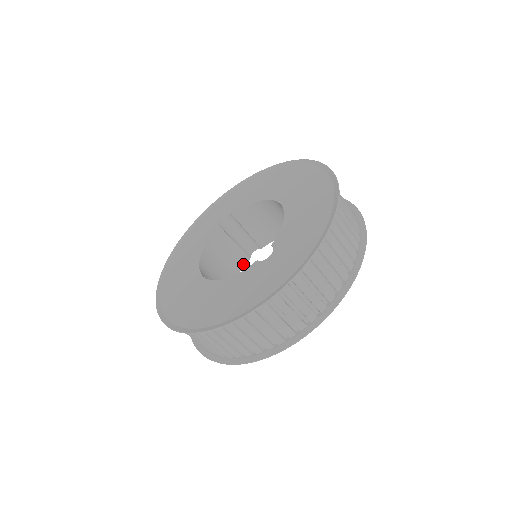
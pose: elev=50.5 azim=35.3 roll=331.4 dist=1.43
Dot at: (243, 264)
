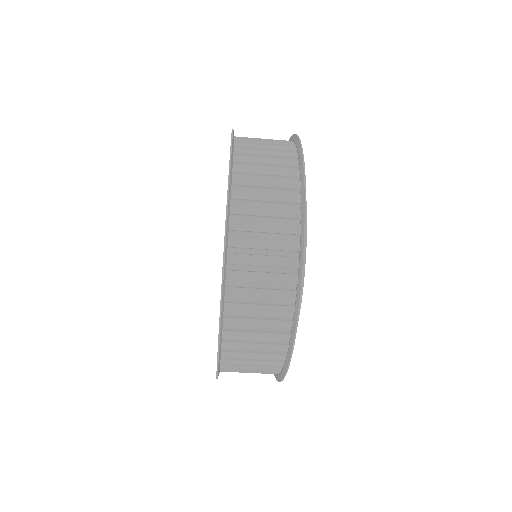
Dot at: occluded
